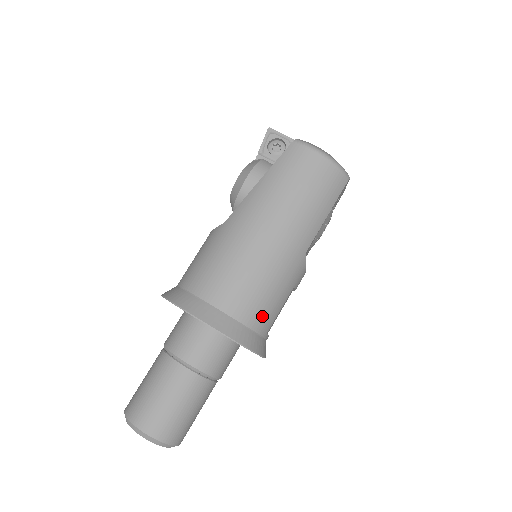
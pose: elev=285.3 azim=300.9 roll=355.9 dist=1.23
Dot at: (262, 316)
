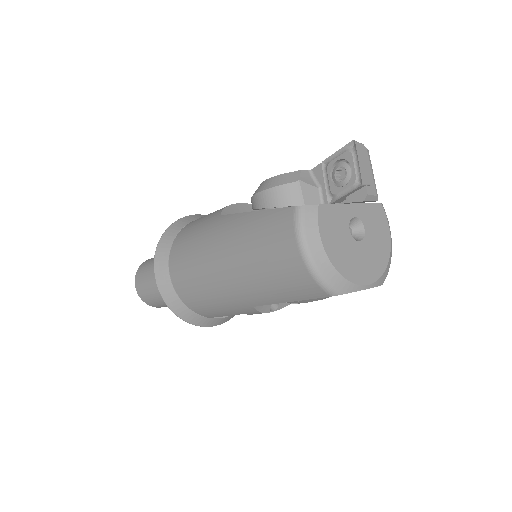
Dot at: (200, 309)
